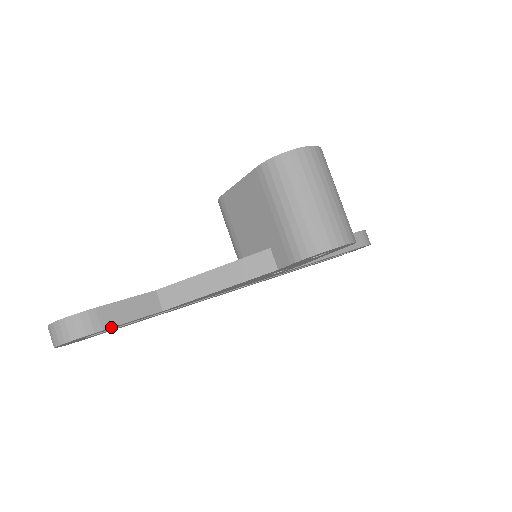
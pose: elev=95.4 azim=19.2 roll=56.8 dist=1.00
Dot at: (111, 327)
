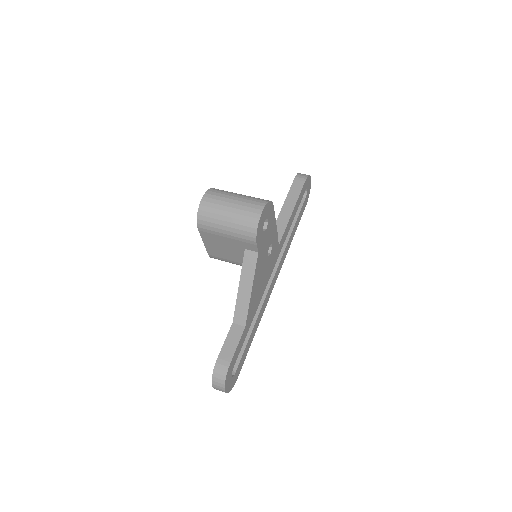
Dot at: (232, 357)
